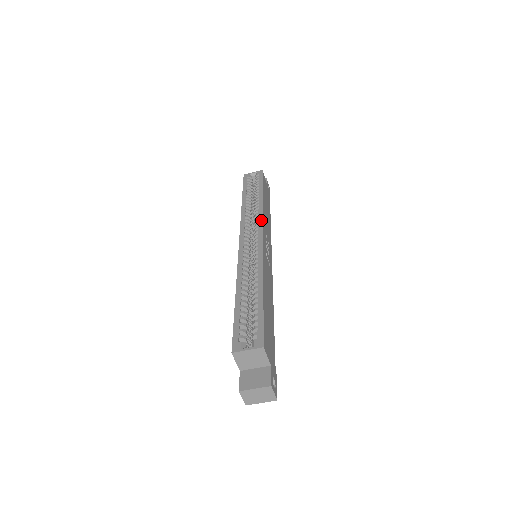
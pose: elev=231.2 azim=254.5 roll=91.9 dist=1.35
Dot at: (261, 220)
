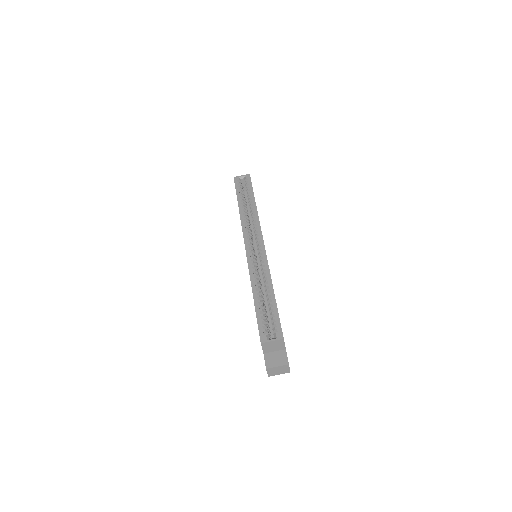
Dot at: (259, 227)
